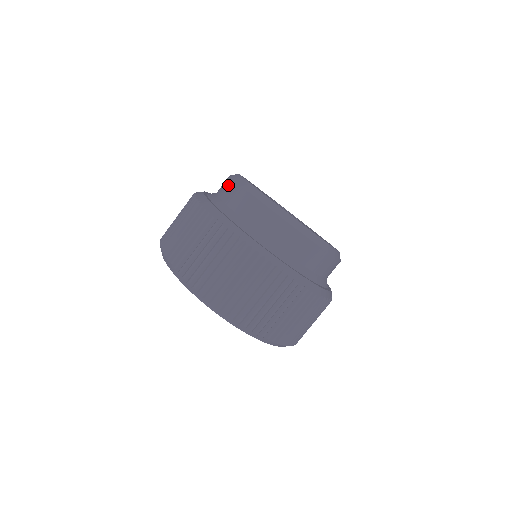
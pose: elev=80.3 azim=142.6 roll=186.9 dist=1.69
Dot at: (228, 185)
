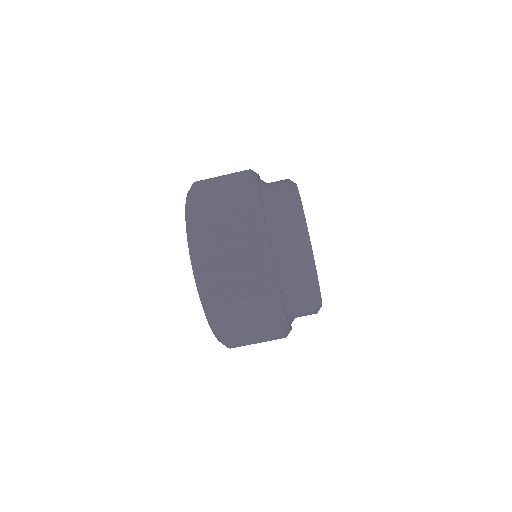
Dot at: occluded
